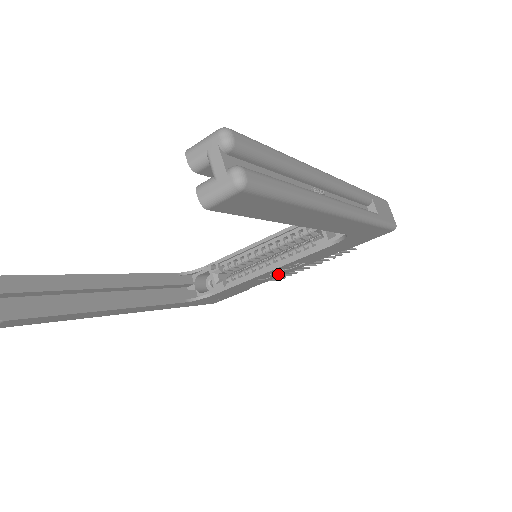
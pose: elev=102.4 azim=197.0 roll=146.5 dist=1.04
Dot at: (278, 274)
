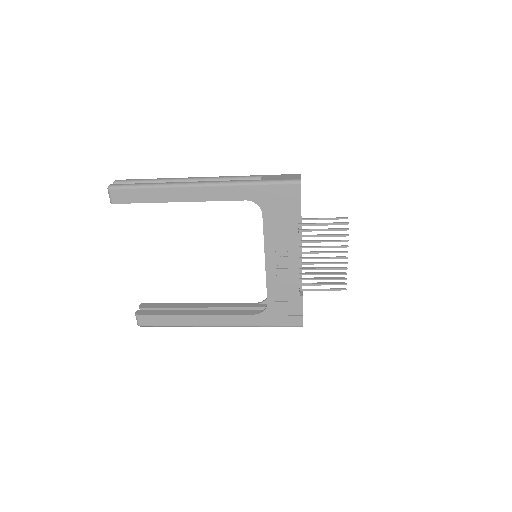
Dot at: (289, 266)
